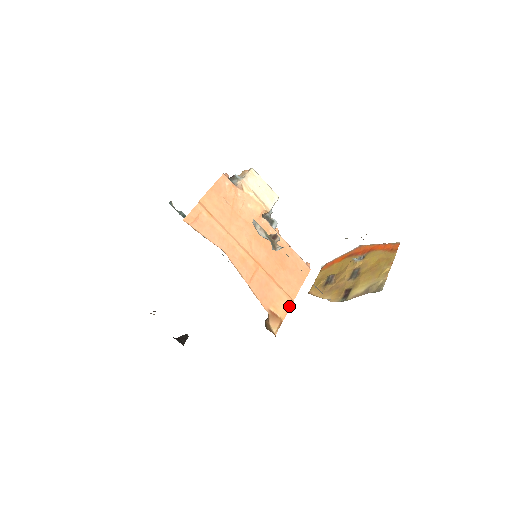
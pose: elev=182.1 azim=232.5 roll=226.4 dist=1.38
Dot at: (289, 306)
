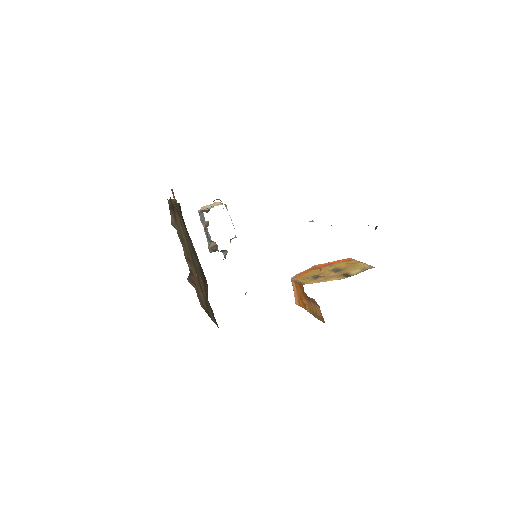
Dot at: occluded
